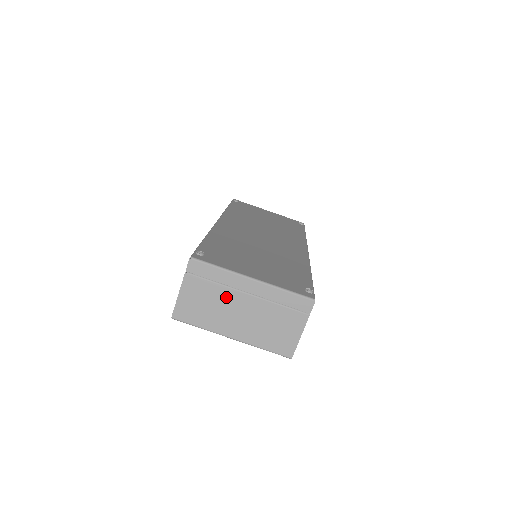
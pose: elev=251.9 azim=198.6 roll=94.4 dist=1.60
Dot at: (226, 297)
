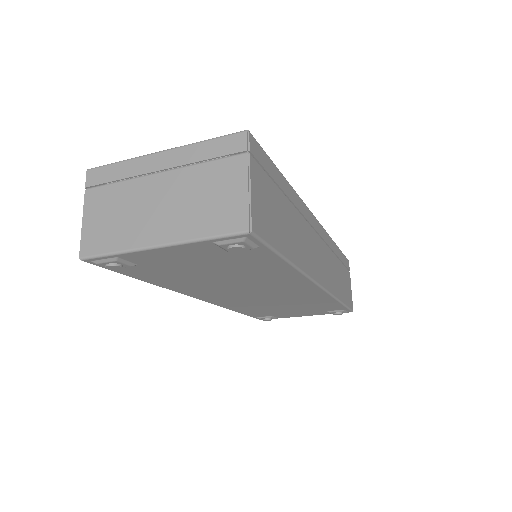
Dot at: (136, 192)
